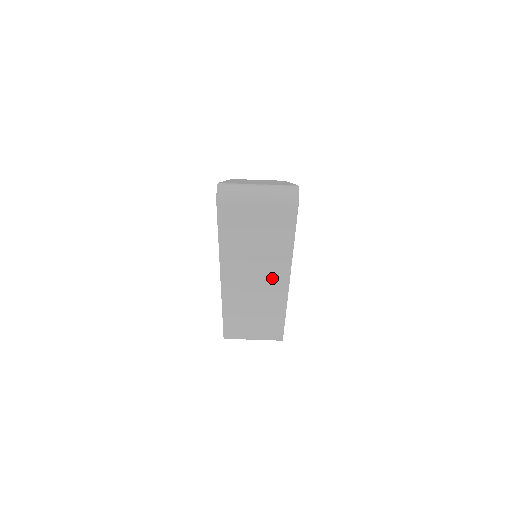
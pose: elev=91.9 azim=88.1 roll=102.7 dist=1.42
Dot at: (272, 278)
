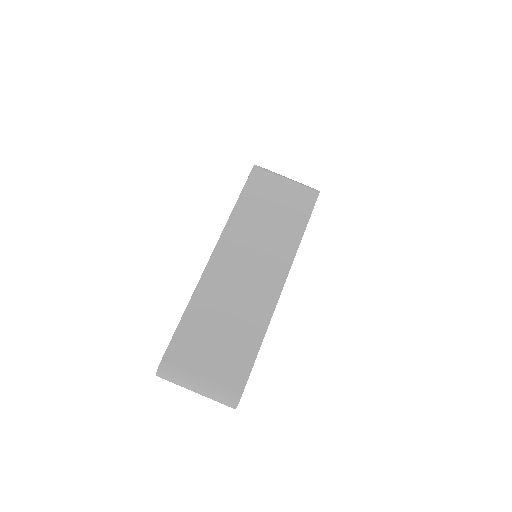
Dot at: occluded
